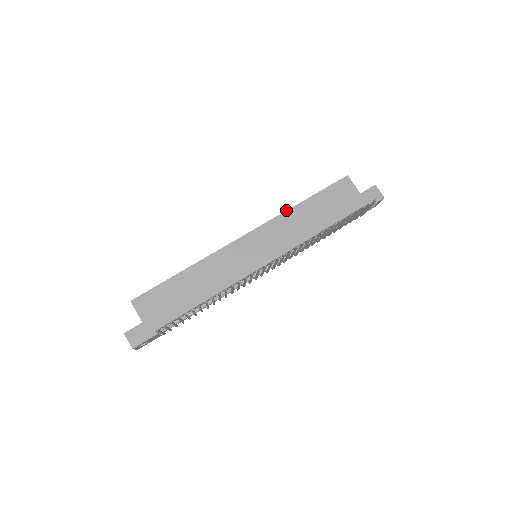
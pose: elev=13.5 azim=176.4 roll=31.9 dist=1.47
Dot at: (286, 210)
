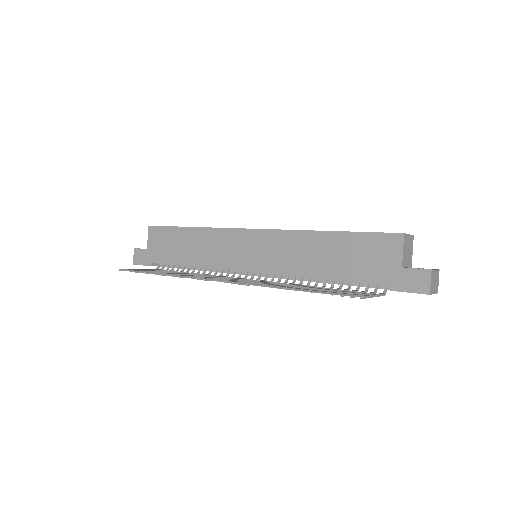
Dot at: occluded
